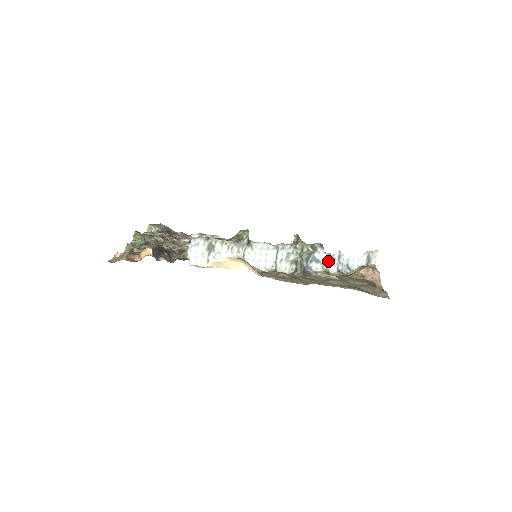
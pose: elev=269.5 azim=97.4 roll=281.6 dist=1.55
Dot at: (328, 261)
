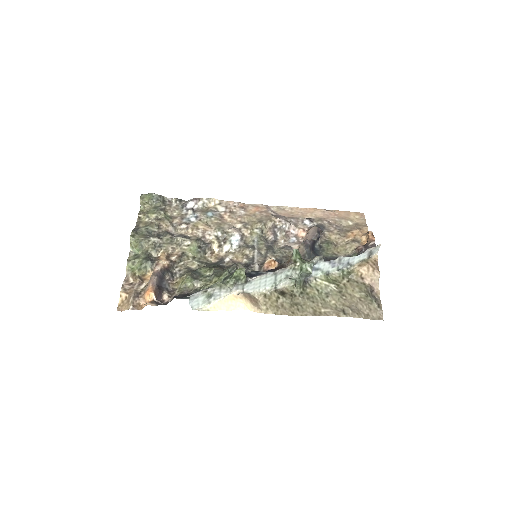
Dot at: (328, 266)
